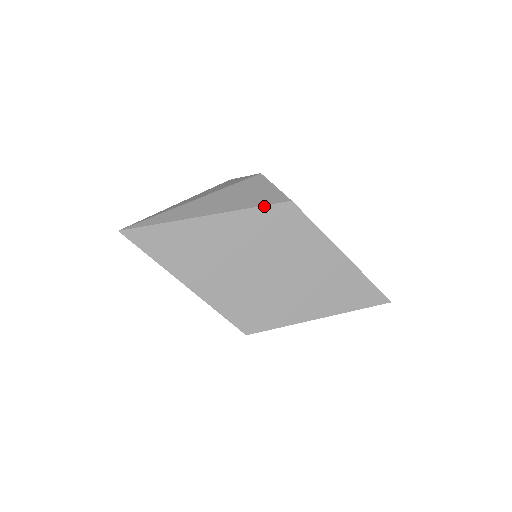
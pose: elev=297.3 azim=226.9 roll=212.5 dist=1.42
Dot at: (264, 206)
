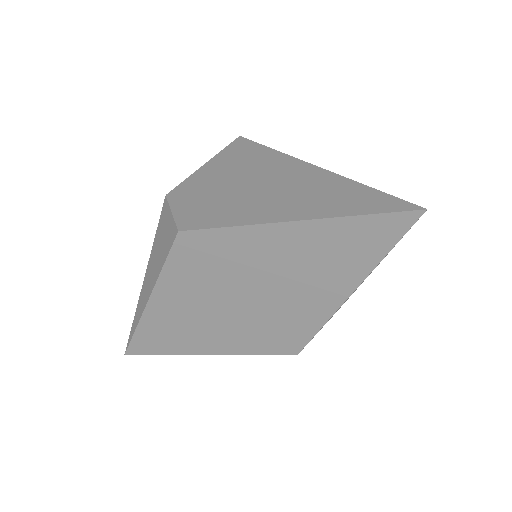
Dot at: (167, 258)
